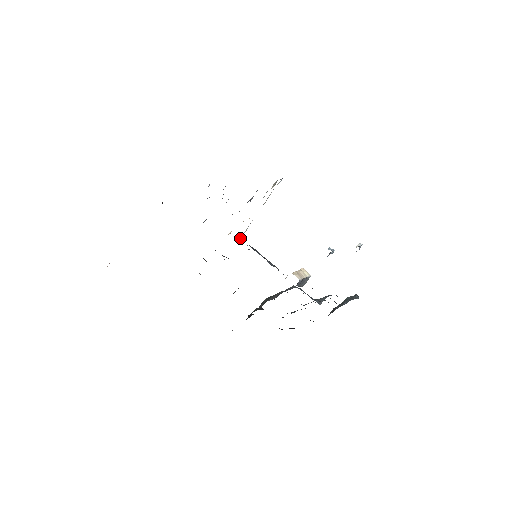
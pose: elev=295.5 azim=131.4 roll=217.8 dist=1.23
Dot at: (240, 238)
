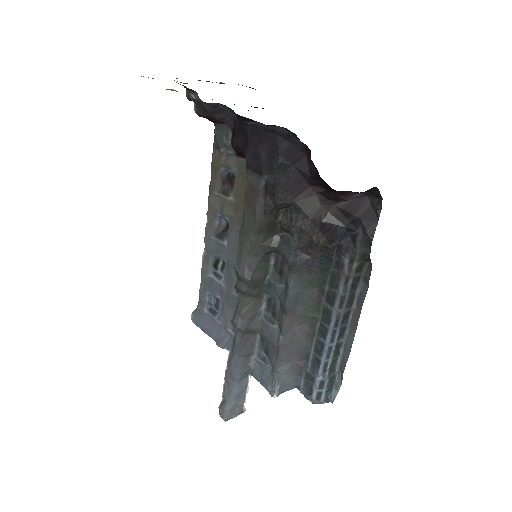
Dot at: occluded
